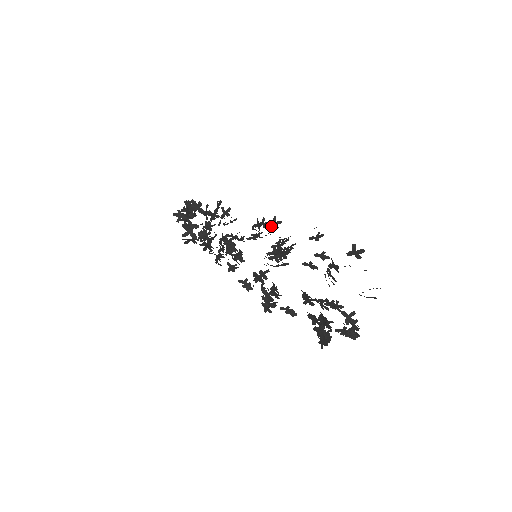
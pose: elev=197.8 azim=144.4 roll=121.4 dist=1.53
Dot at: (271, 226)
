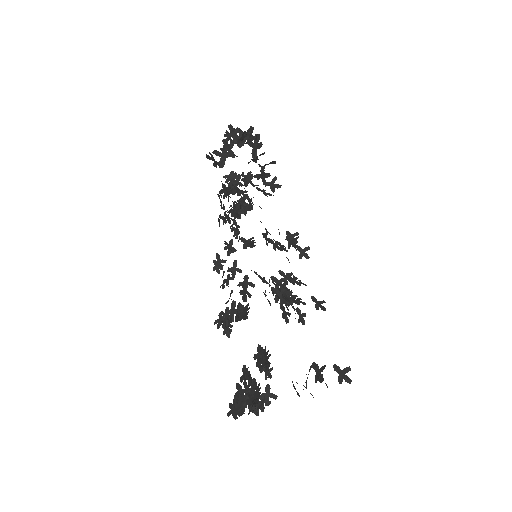
Dot at: occluded
